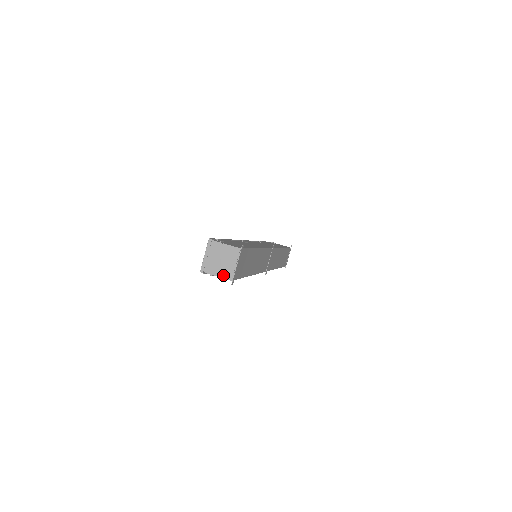
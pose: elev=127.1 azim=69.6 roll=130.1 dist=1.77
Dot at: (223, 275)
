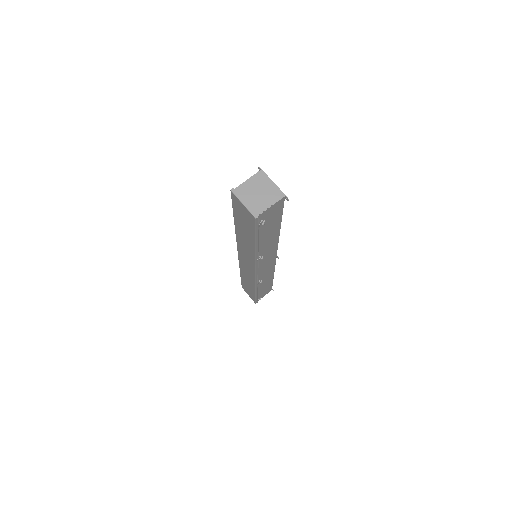
Dot at: (274, 200)
